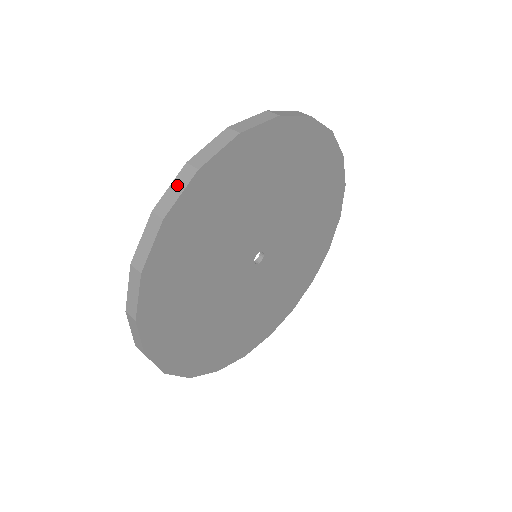
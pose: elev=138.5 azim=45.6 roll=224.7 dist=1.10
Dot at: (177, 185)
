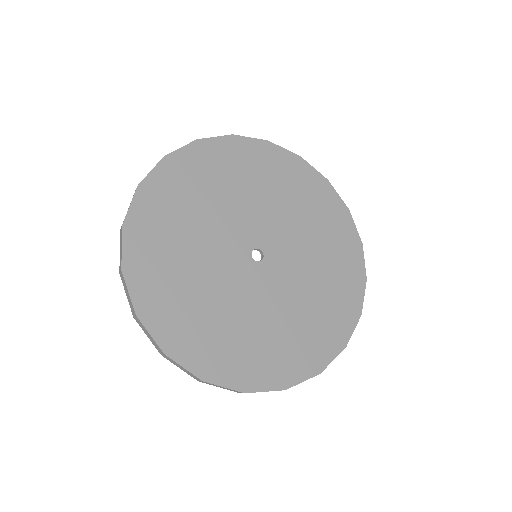
Dot at: occluded
